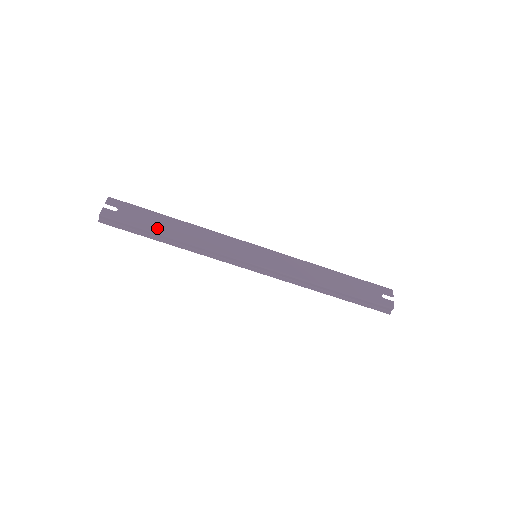
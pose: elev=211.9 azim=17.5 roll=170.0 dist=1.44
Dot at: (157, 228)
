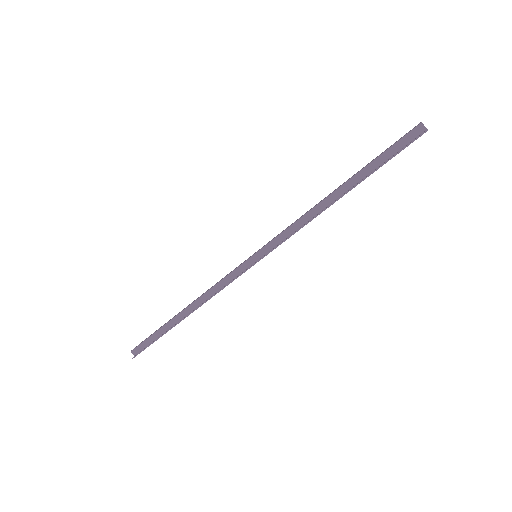
Dot at: occluded
